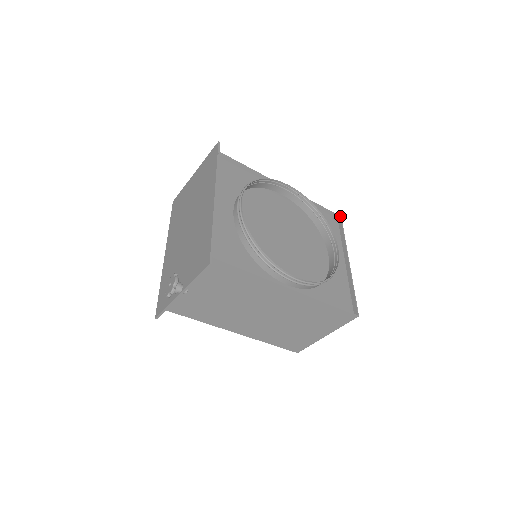
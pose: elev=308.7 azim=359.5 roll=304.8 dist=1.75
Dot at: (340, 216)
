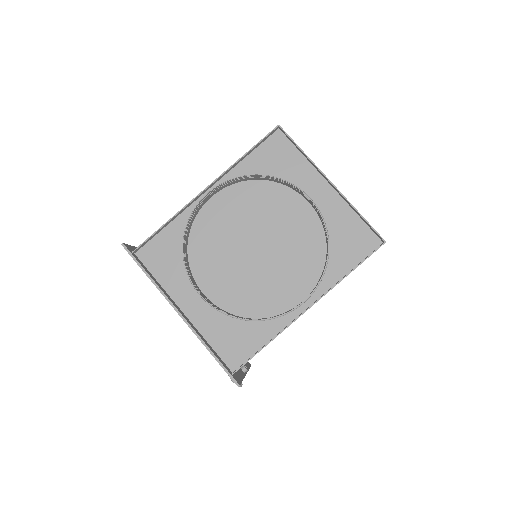
Dot at: (277, 126)
